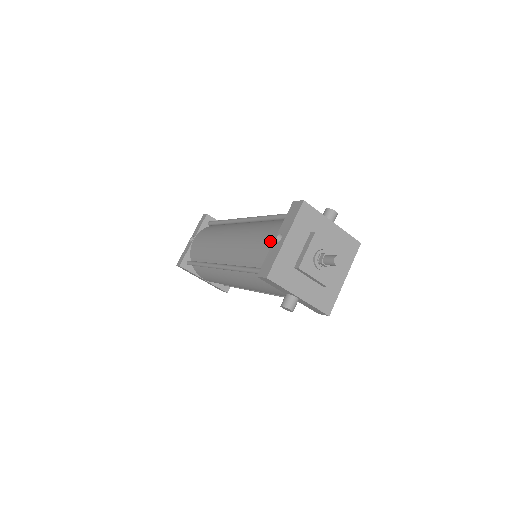
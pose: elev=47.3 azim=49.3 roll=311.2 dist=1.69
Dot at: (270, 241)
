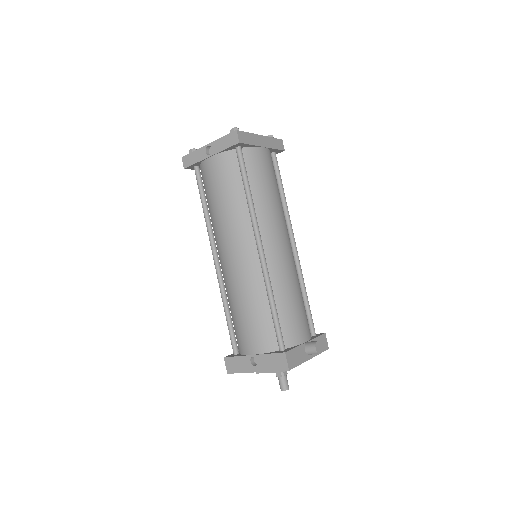
Dot at: (249, 348)
